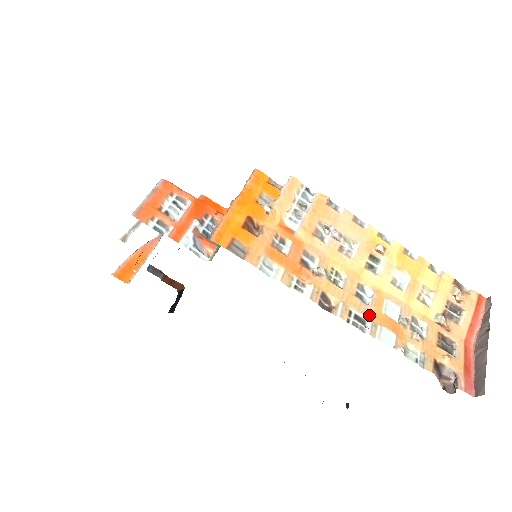
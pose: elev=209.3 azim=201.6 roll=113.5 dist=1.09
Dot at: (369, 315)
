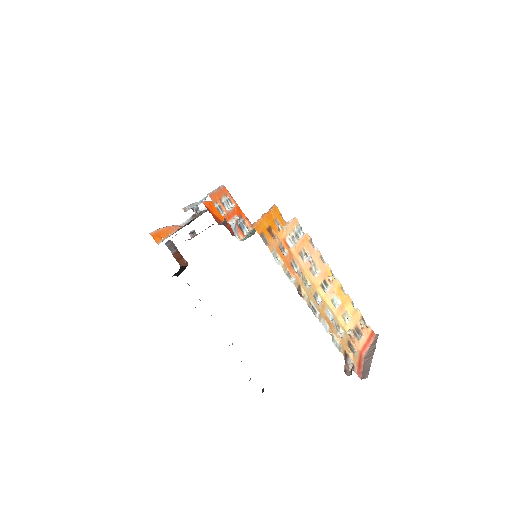
Dot at: (319, 310)
